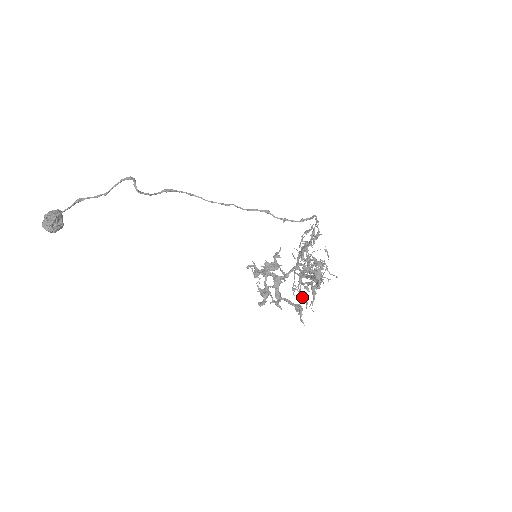
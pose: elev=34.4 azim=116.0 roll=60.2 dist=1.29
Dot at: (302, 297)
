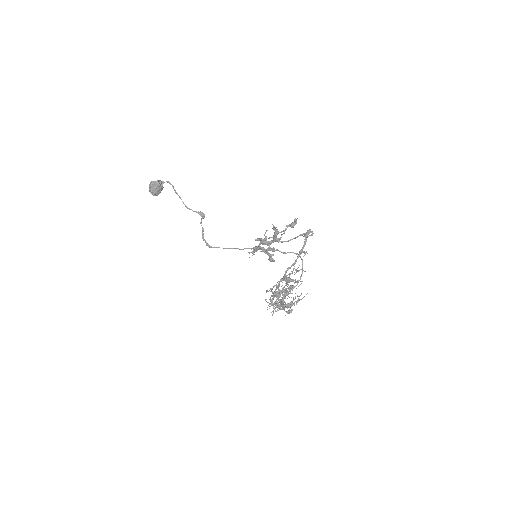
Dot at: (274, 293)
